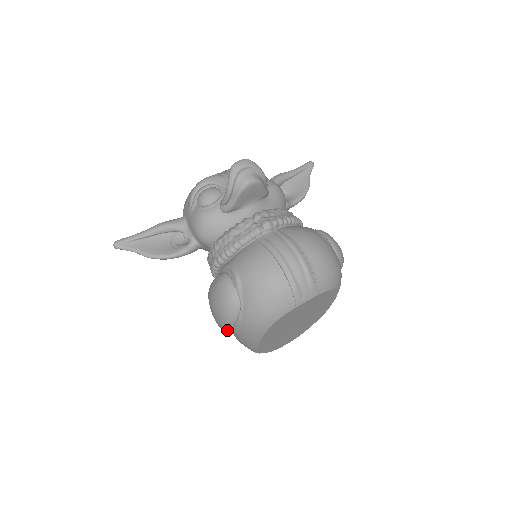
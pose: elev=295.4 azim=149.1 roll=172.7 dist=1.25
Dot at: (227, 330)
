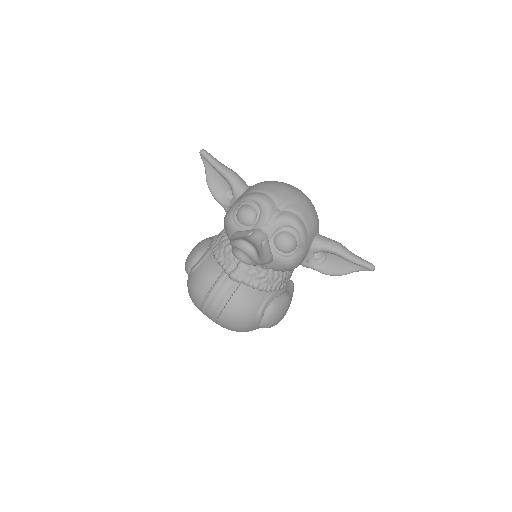
Dot at: occluded
